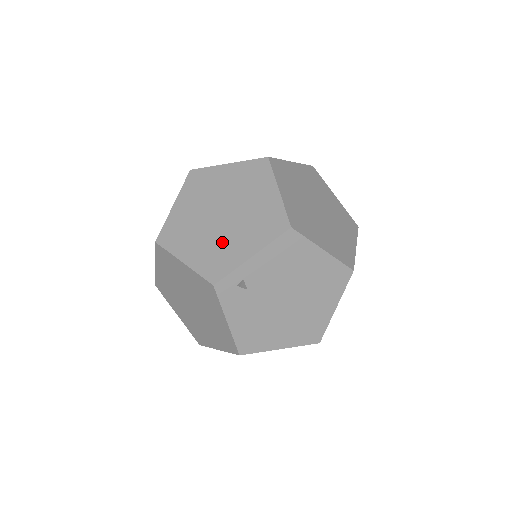
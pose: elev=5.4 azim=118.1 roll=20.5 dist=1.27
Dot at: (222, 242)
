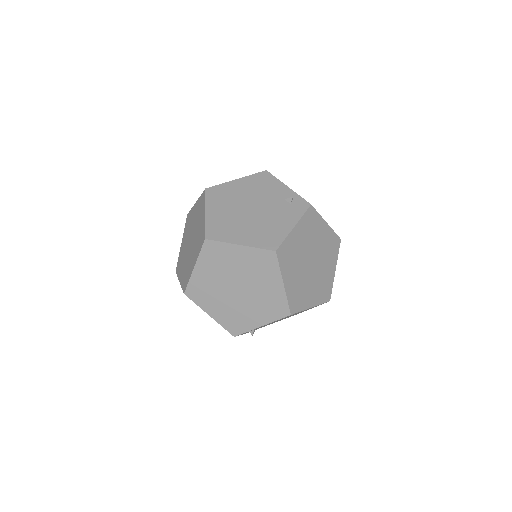
Dot at: (239, 310)
